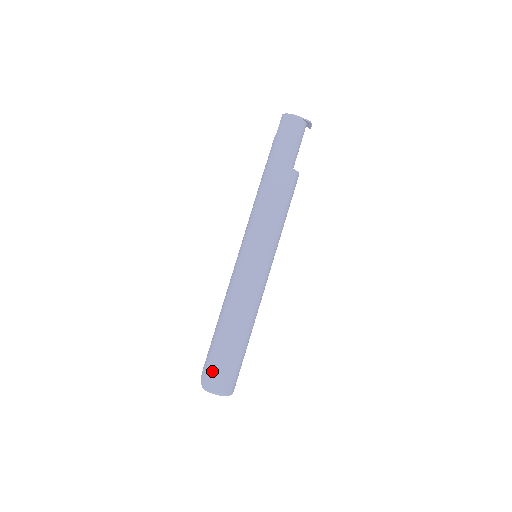
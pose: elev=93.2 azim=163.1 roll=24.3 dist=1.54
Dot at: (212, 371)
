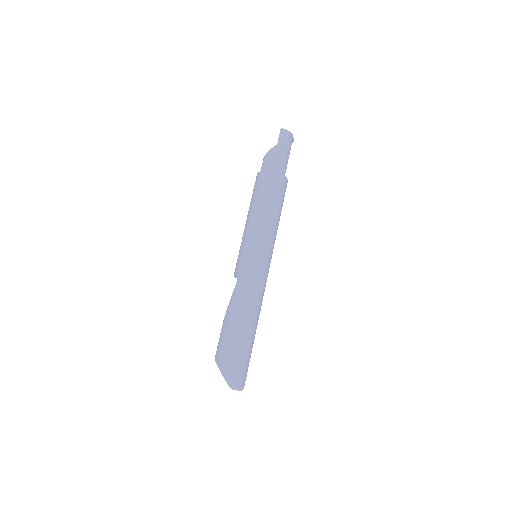
Dot at: (240, 369)
